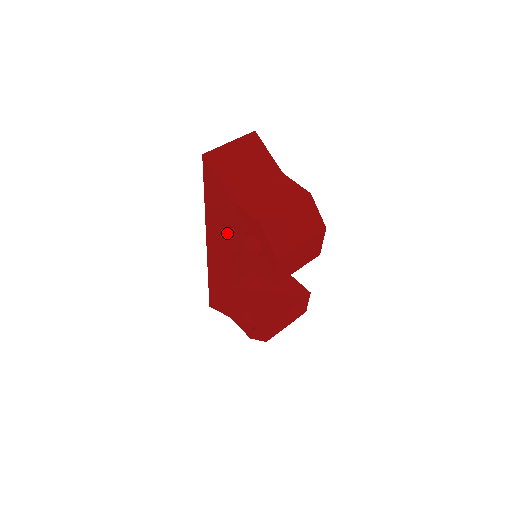
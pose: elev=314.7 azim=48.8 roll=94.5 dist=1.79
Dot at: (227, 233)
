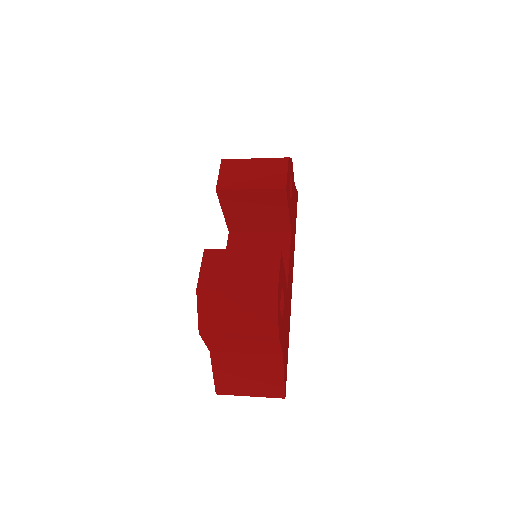
Dot at: occluded
